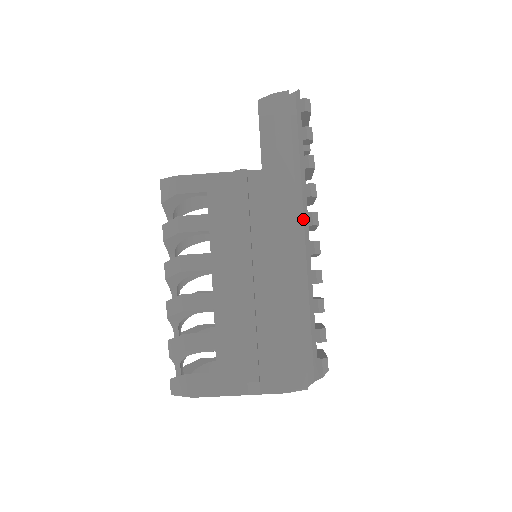
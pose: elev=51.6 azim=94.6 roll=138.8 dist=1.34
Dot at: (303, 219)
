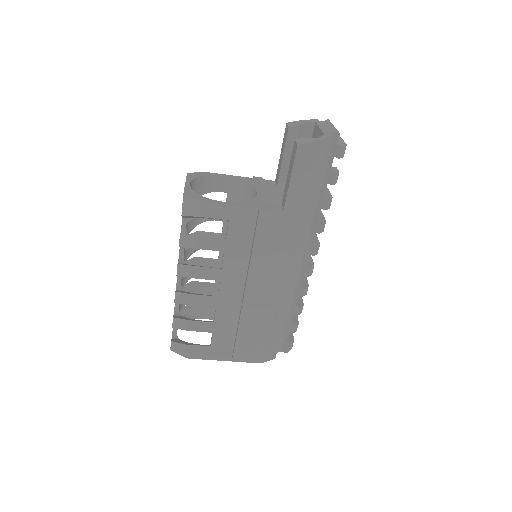
Dot at: (306, 246)
